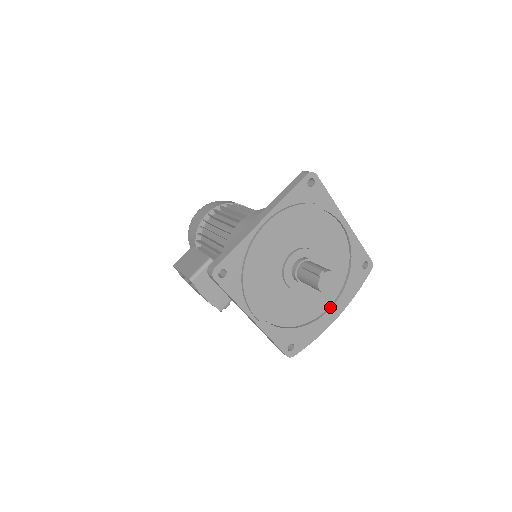
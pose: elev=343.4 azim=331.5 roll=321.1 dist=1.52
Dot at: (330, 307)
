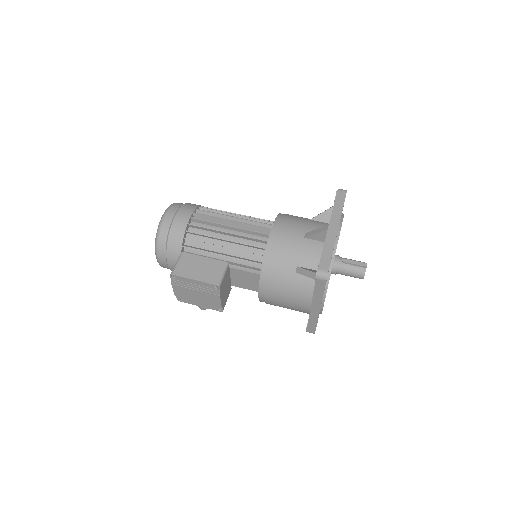
Dot at: occluded
